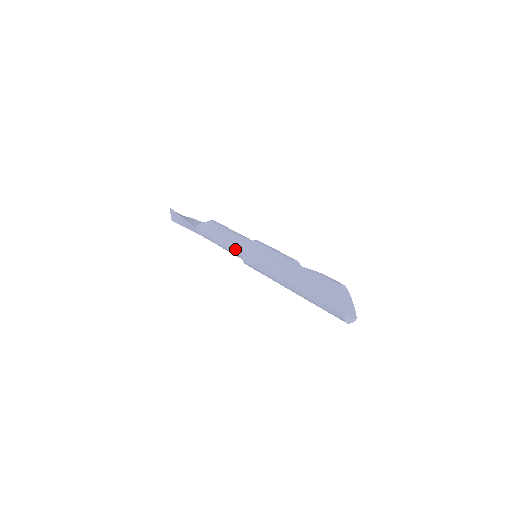
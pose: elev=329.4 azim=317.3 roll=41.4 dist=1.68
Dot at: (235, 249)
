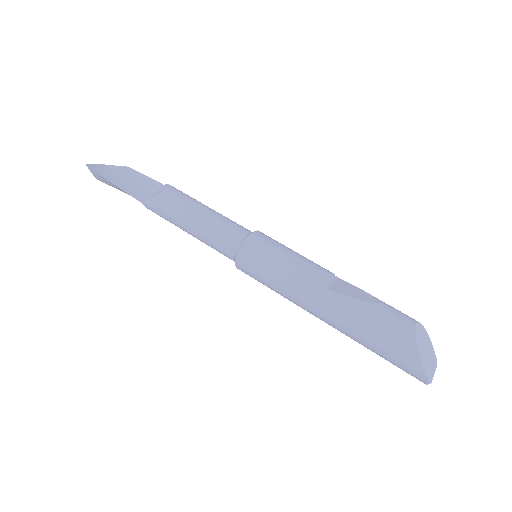
Dot at: (220, 250)
